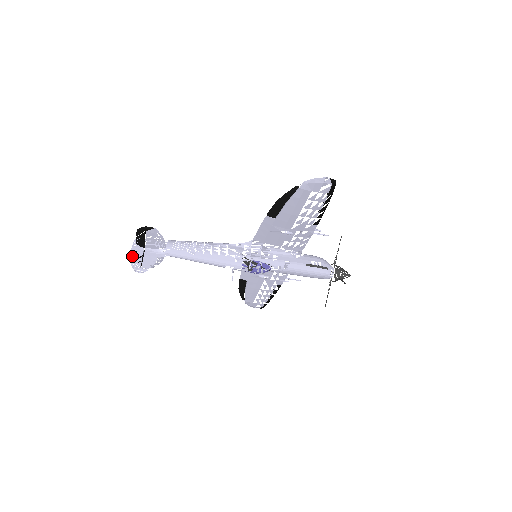
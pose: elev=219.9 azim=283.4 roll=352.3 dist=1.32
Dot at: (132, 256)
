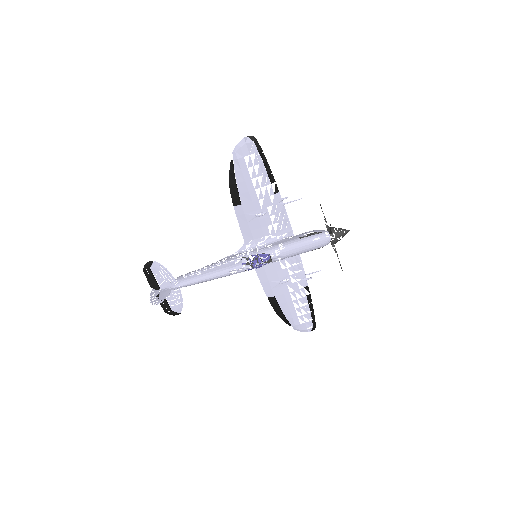
Dot at: (151, 298)
